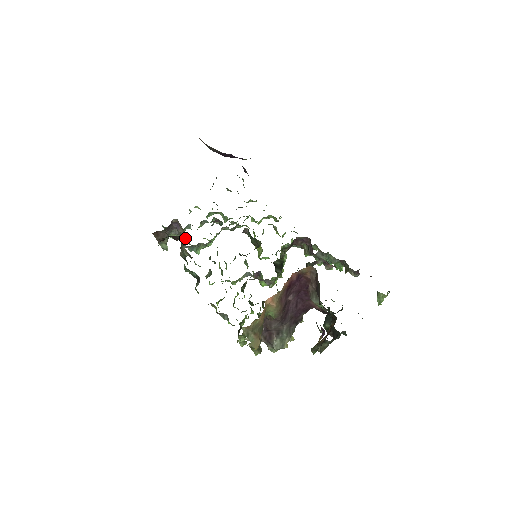
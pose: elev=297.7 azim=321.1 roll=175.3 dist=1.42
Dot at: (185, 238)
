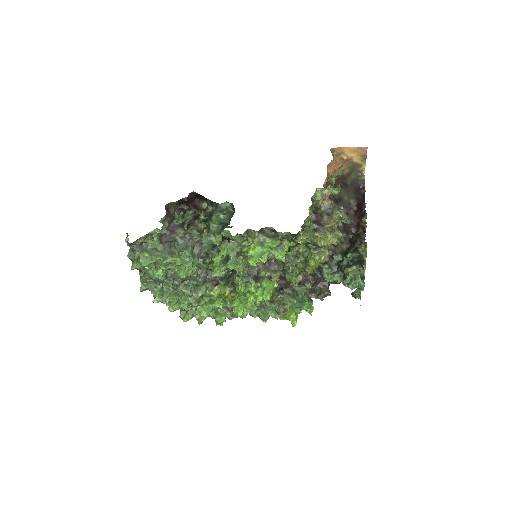
Dot at: occluded
